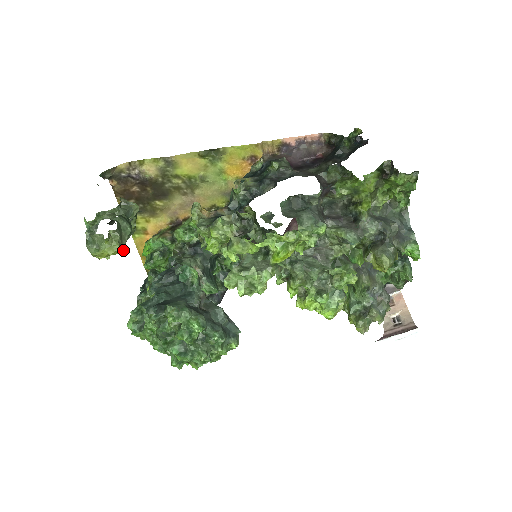
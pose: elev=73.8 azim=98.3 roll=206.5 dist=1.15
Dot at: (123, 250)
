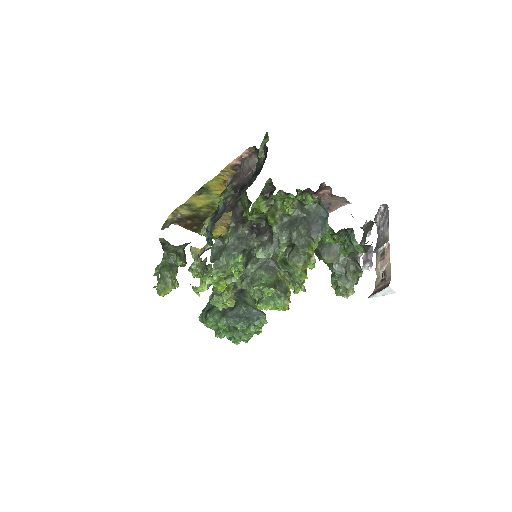
Dot at: (171, 289)
